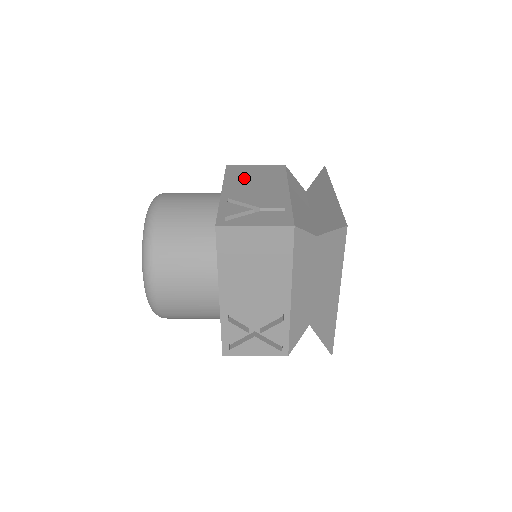
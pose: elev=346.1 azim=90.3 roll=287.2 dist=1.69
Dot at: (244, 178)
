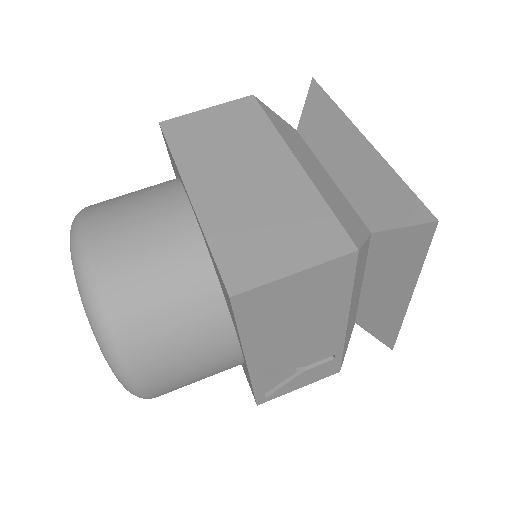
Dot at: (277, 324)
